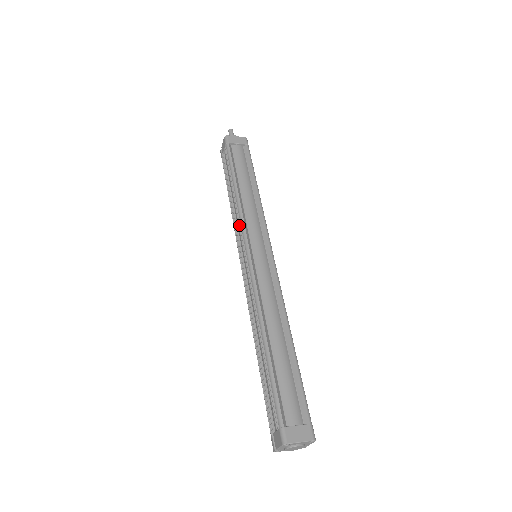
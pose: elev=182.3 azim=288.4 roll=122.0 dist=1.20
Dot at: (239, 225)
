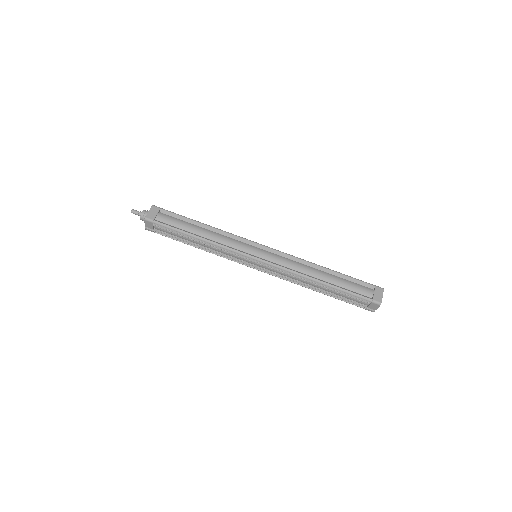
Dot at: (230, 253)
